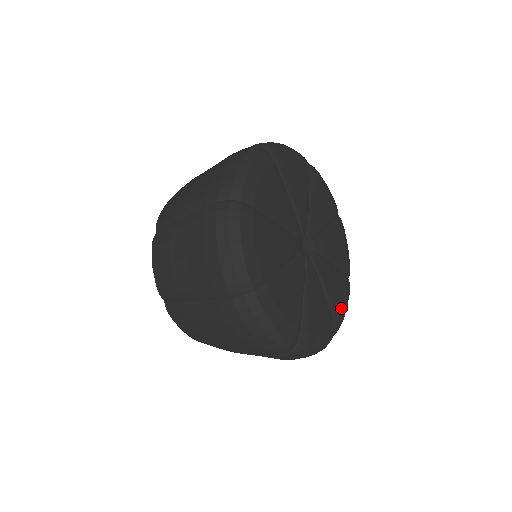
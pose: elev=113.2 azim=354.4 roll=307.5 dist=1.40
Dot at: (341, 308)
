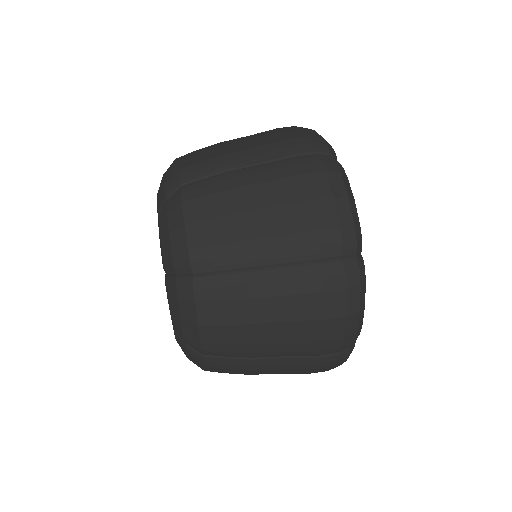
Dot at: occluded
